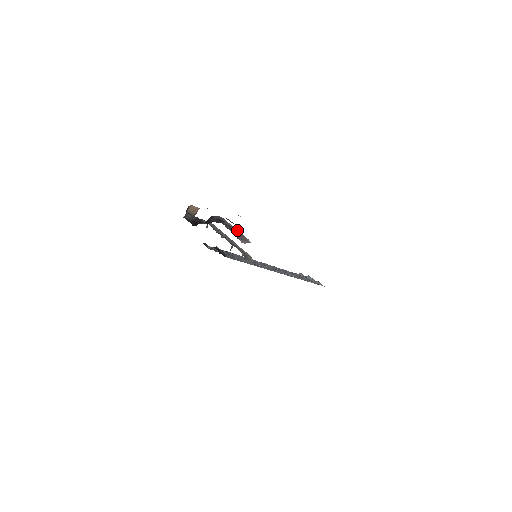
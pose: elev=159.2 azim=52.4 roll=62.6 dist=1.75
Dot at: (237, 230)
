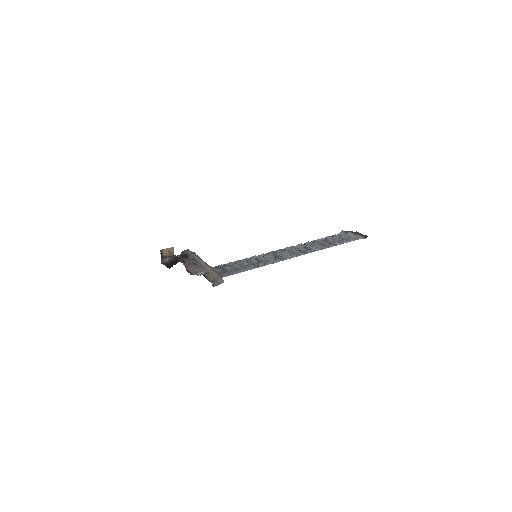
Dot at: (199, 260)
